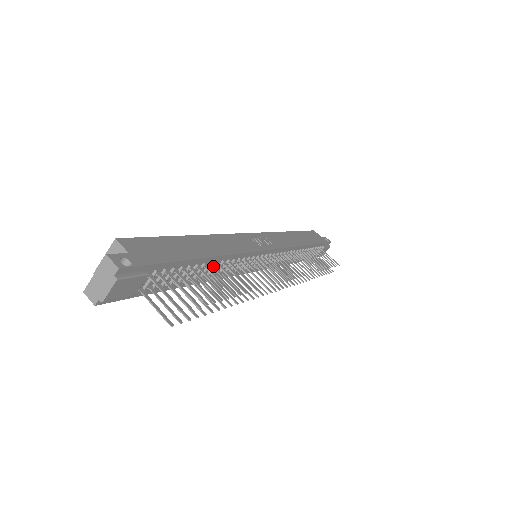
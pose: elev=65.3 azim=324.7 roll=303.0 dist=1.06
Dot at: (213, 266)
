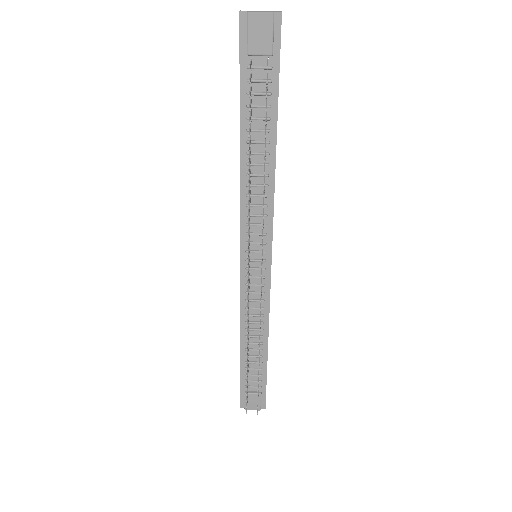
Dot at: (266, 159)
